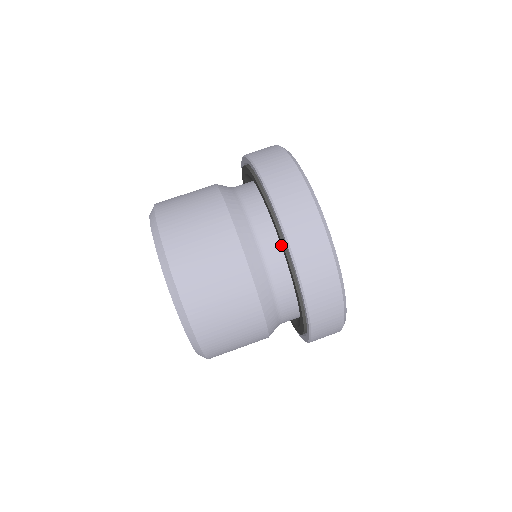
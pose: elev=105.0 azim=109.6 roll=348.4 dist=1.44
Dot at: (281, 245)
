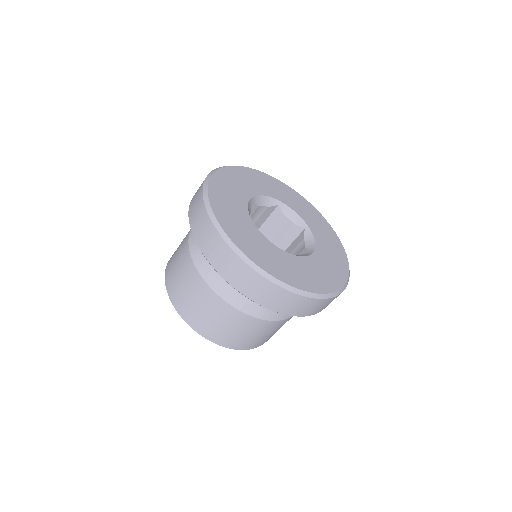
Dot at: occluded
